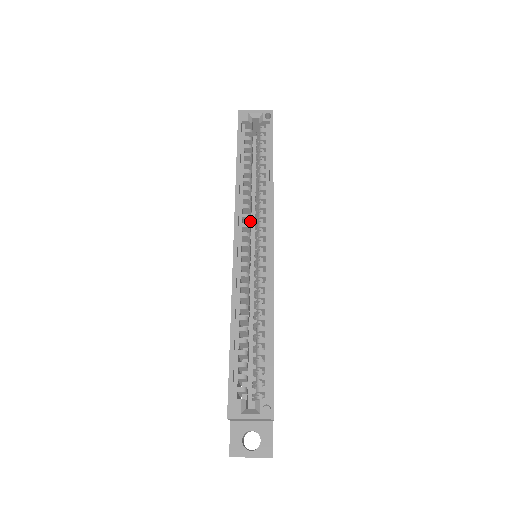
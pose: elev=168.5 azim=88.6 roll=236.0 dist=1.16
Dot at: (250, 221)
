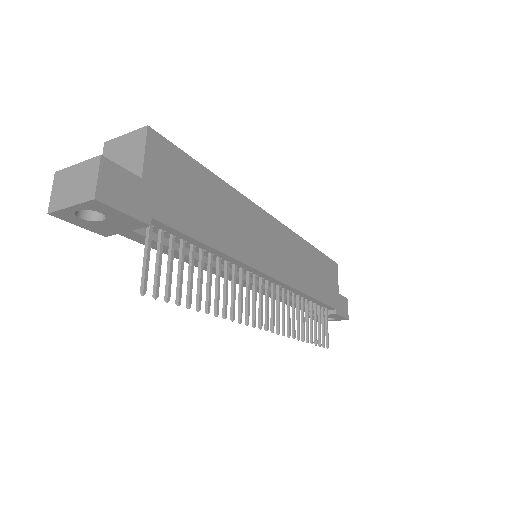
Dot at: occluded
